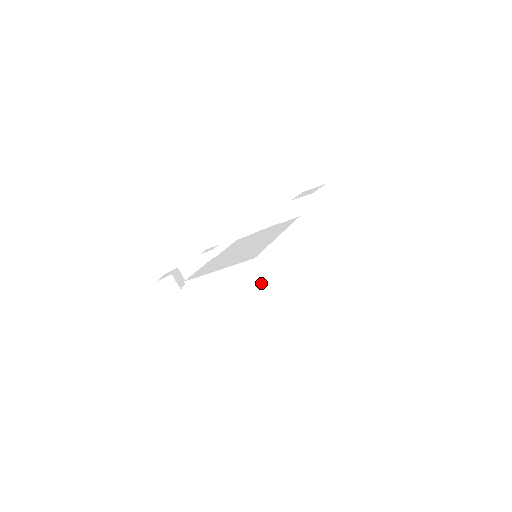
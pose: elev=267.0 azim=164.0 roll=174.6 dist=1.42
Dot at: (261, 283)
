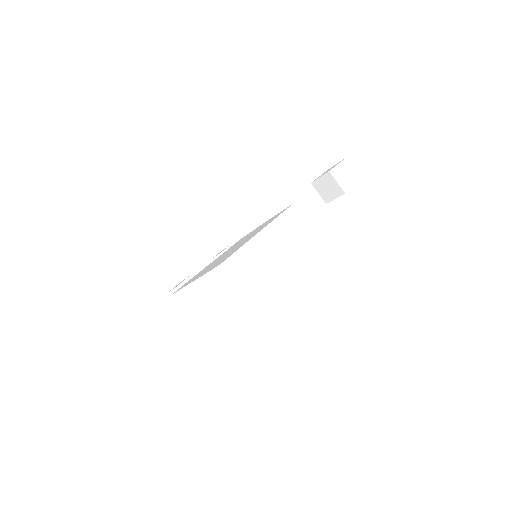
Dot at: (235, 293)
